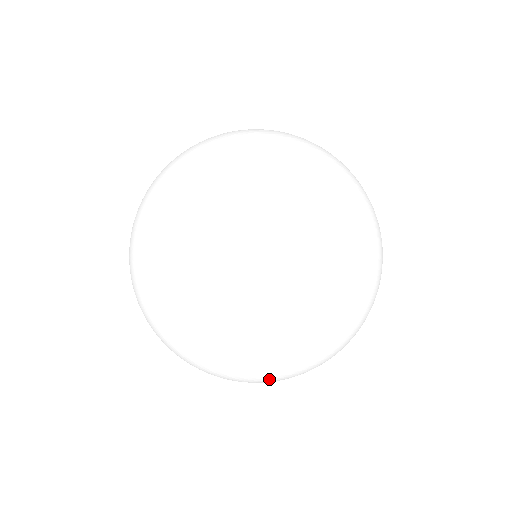
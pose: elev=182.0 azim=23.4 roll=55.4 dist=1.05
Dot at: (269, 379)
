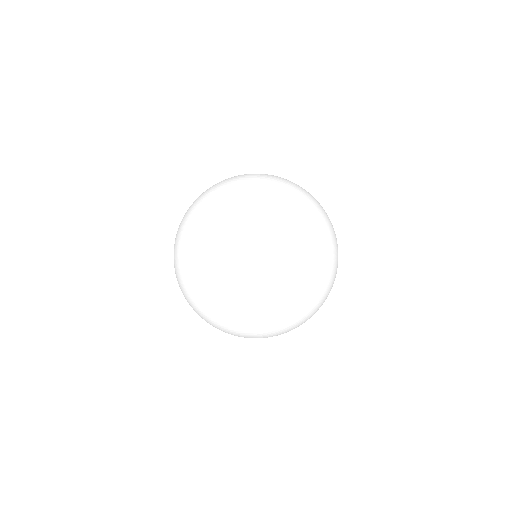
Dot at: (235, 300)
